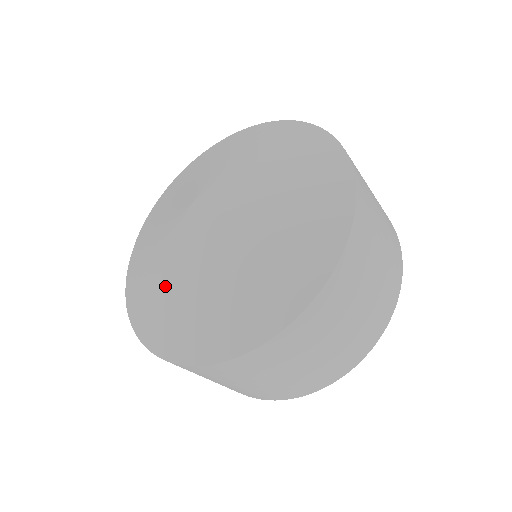
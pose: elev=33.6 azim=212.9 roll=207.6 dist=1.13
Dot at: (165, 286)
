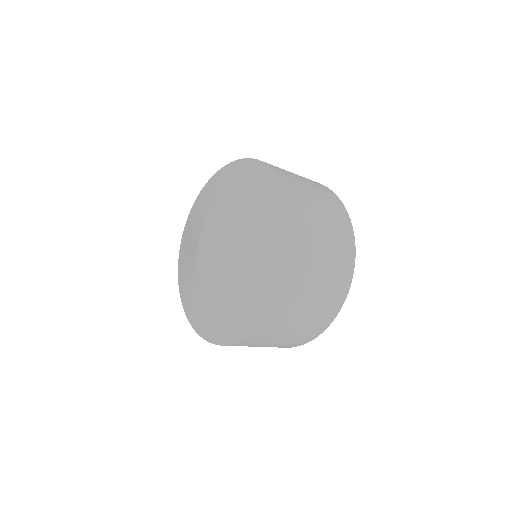
Dot at: (187, 278)
